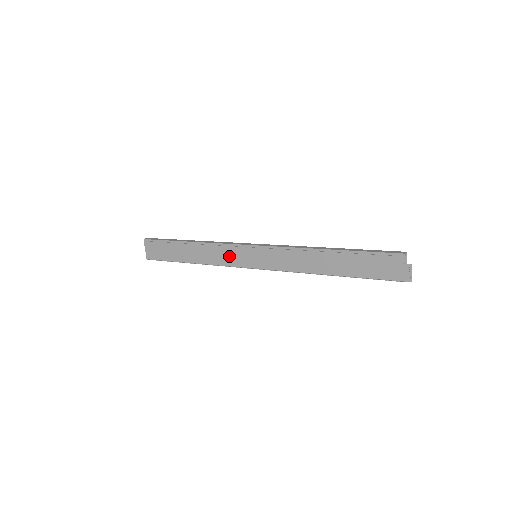
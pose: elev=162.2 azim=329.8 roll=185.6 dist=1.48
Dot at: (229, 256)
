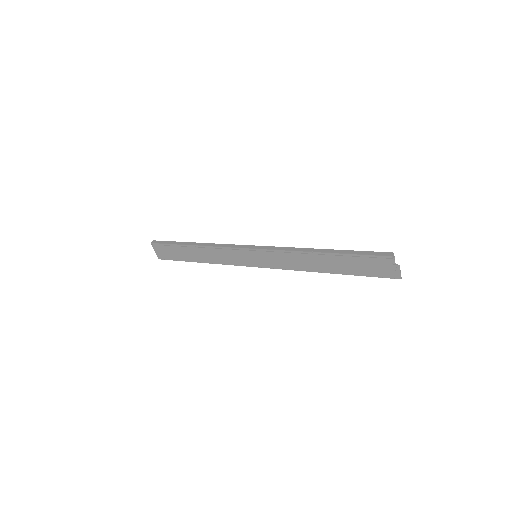
Dot at: (231, 257)
